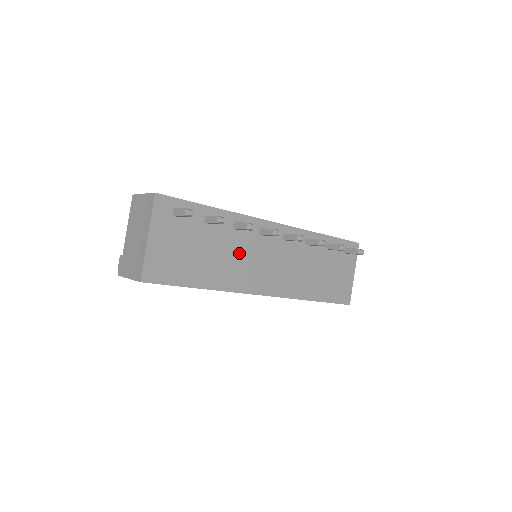
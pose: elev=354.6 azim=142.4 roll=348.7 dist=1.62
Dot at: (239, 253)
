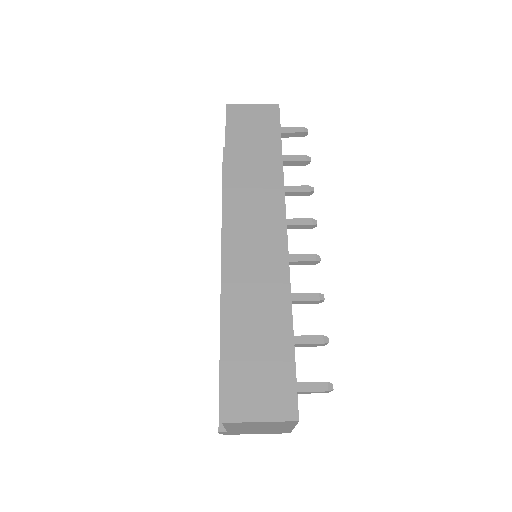
Dot at: occluded
